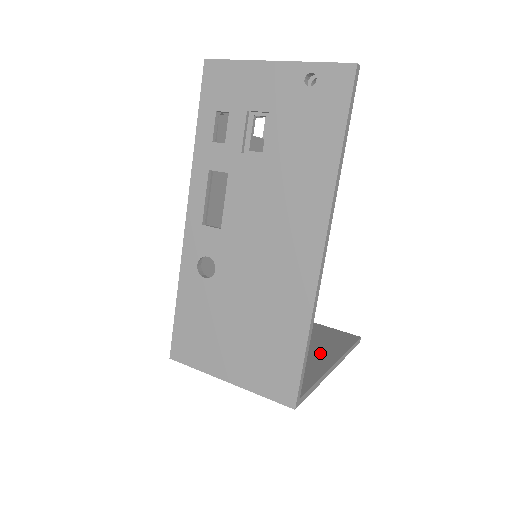
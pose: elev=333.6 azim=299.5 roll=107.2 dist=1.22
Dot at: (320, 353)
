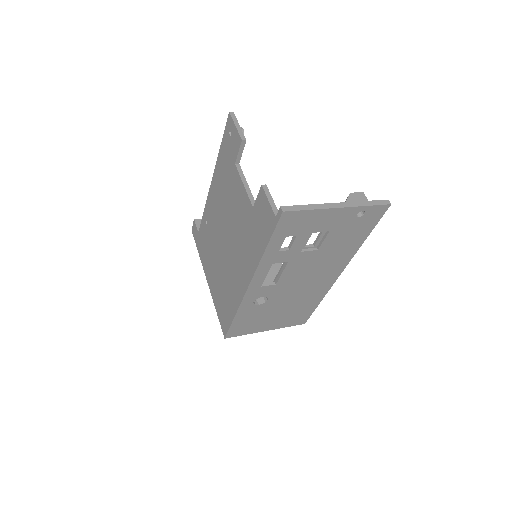
Dot at: occluded
